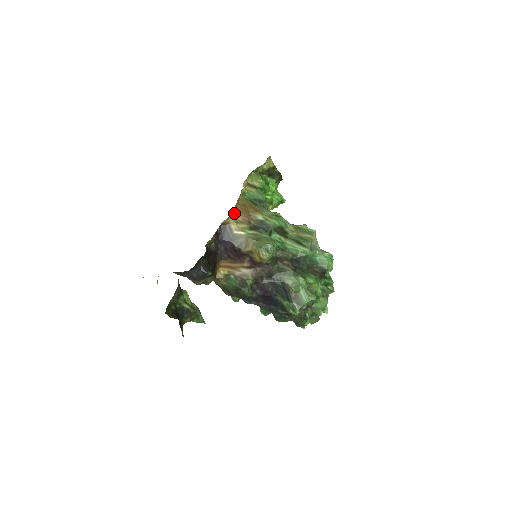
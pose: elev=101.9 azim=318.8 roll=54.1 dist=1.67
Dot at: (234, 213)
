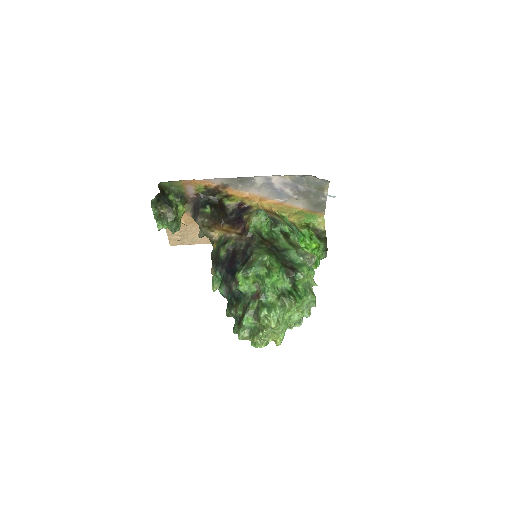
Dot at: (262, 206)
